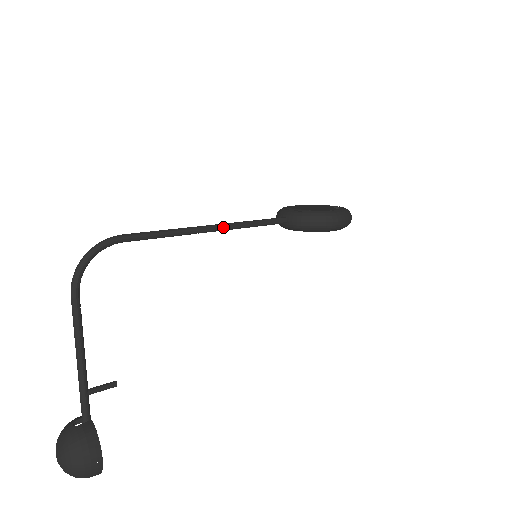
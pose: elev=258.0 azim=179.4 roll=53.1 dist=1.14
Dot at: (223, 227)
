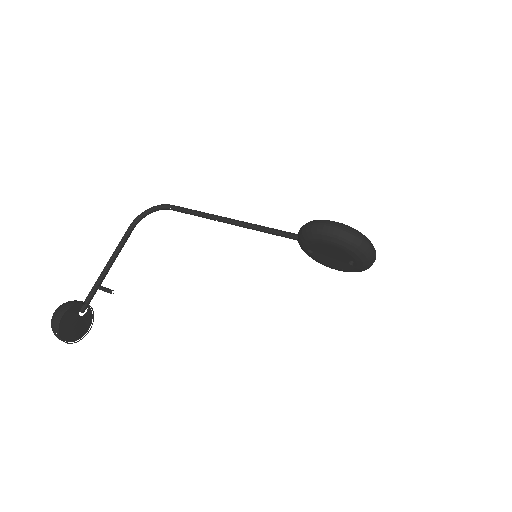
Dot at: (236, 221)
